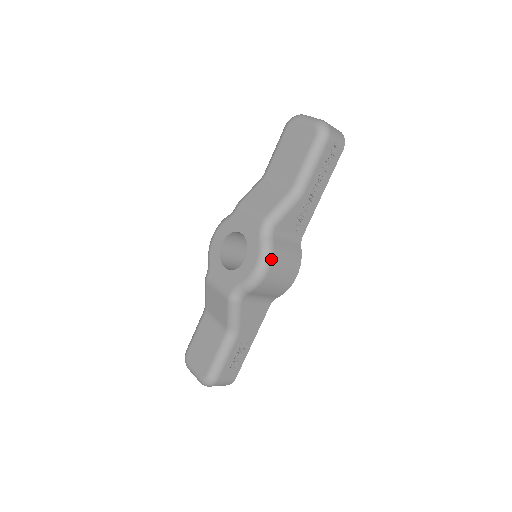
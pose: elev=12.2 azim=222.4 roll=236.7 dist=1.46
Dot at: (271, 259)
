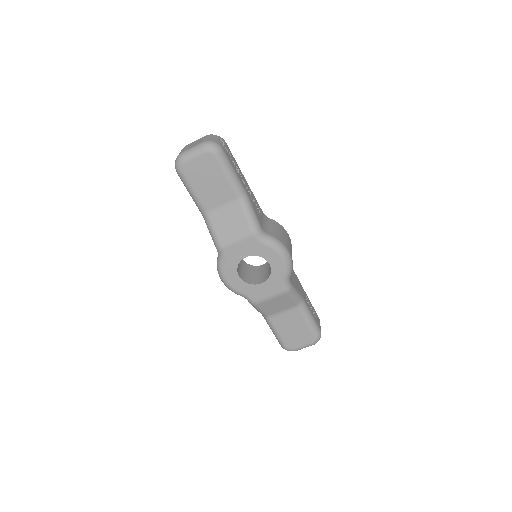
Dot at: (283, 245)
